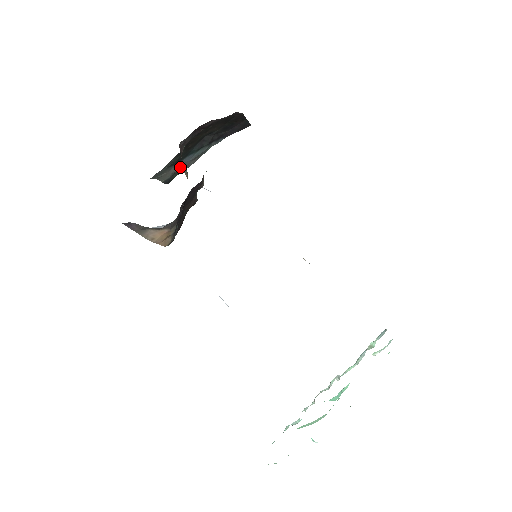
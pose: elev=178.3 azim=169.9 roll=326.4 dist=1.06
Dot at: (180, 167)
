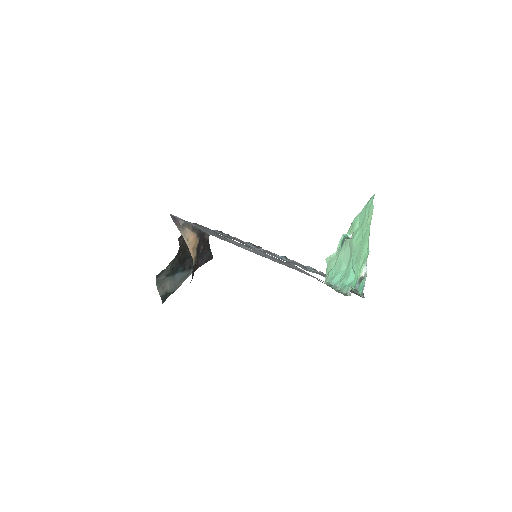
Dot at: (172, 285)
